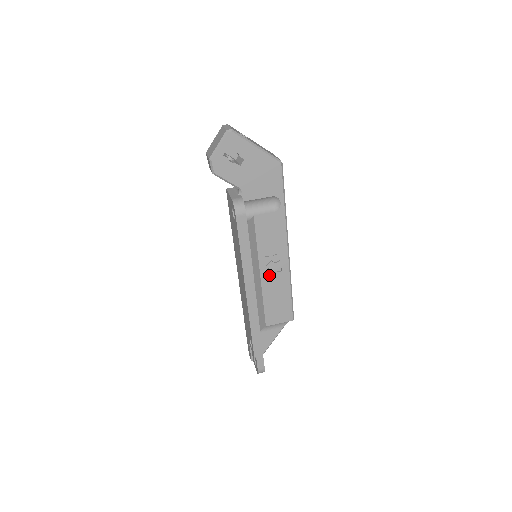
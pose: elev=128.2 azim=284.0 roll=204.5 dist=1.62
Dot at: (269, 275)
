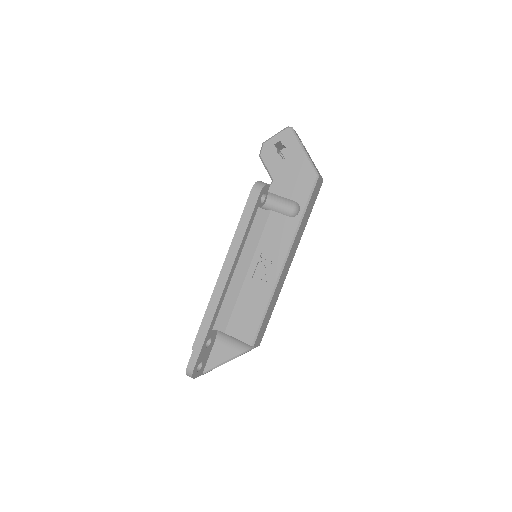
Dot at: (255, 278)
